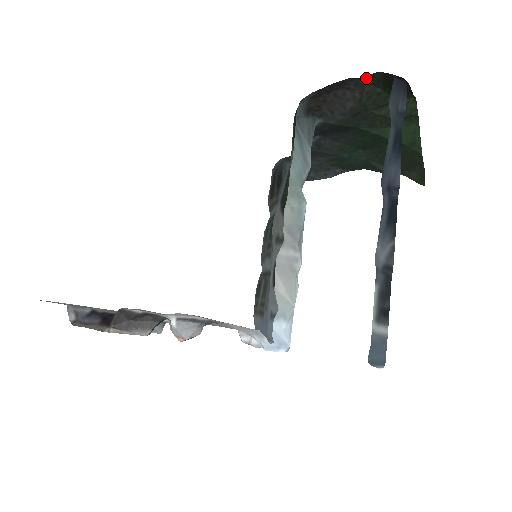
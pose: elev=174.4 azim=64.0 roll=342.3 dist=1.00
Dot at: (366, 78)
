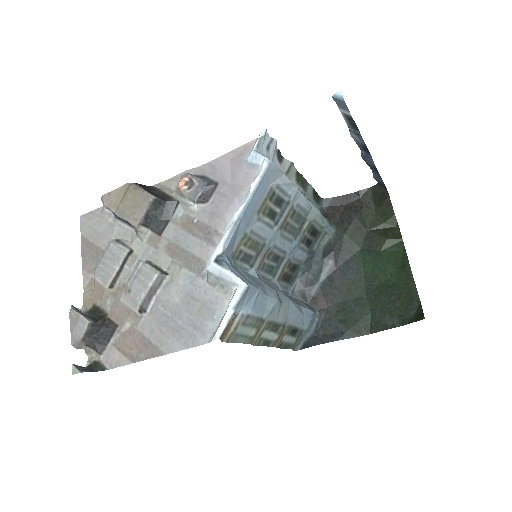
Dot at: (363, 196)
